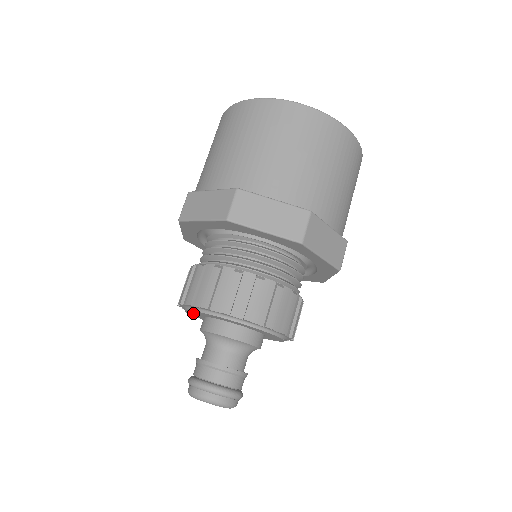
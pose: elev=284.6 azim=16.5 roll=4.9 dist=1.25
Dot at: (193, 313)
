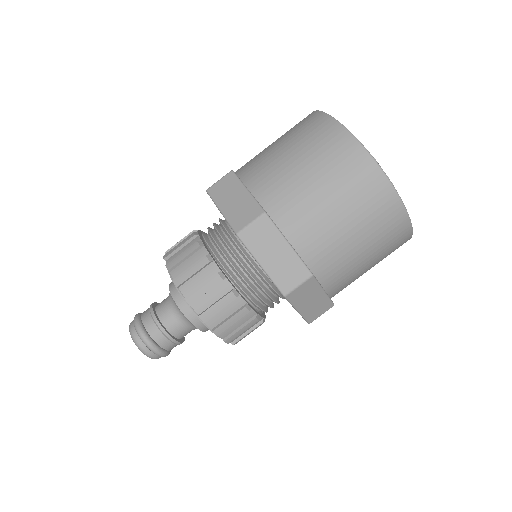
Dot at: occluded
